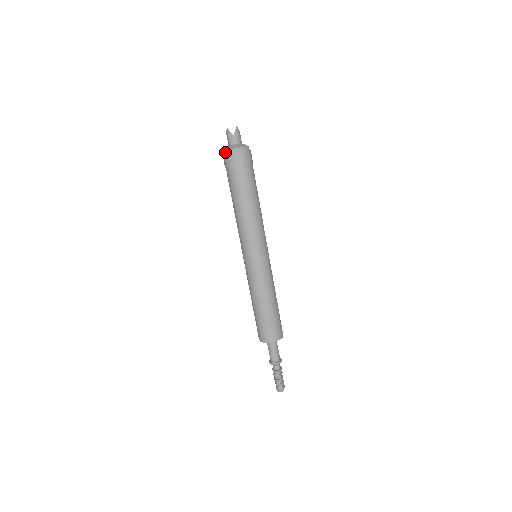
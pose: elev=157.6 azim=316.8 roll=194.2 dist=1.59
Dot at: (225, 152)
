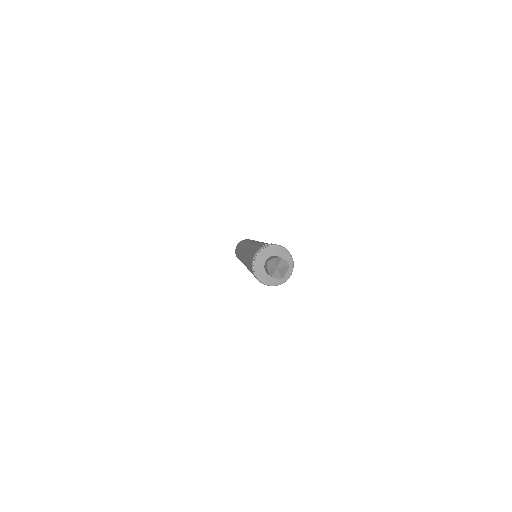
Dot at: (253, 268)
